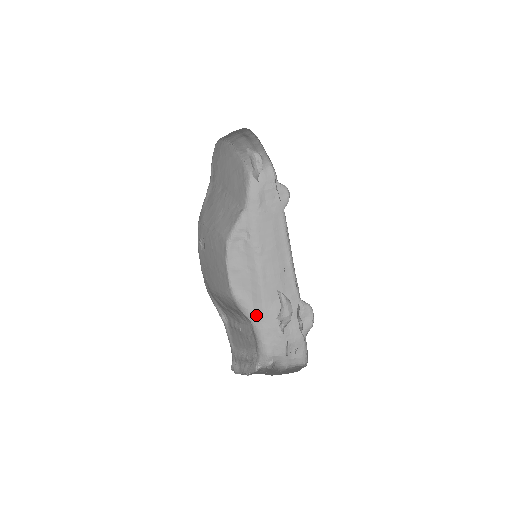
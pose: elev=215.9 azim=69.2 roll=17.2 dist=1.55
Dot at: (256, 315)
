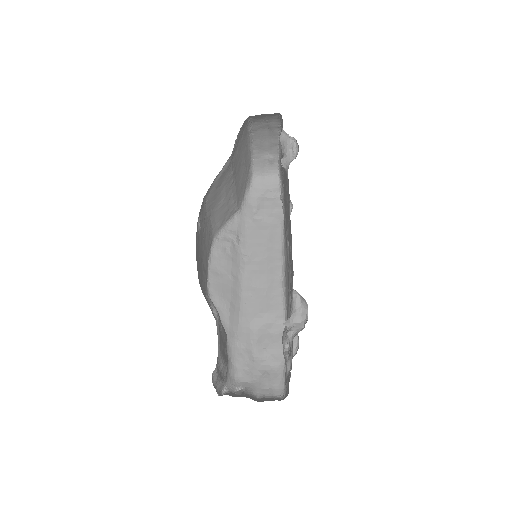
Dot at: (230, 329)
